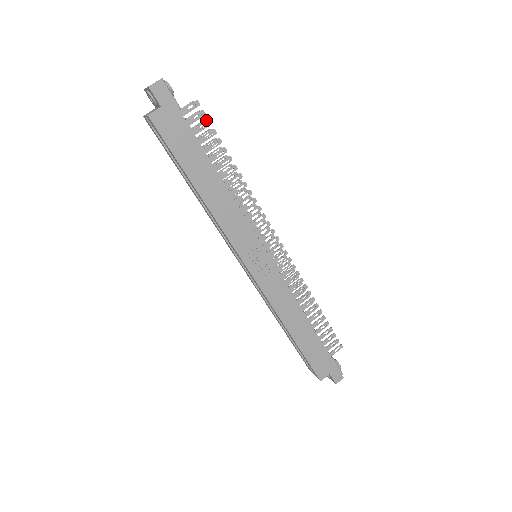
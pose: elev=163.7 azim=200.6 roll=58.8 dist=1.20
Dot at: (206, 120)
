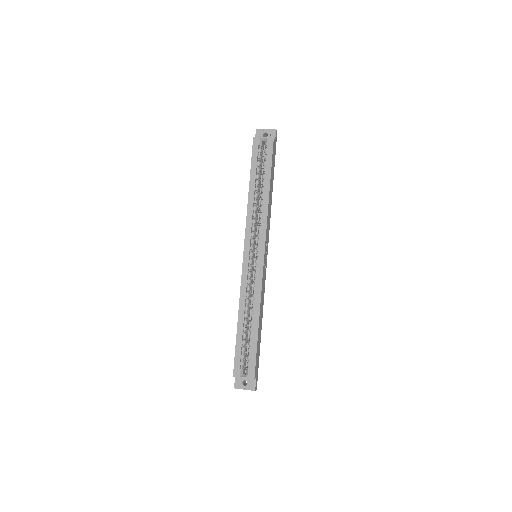
Dot at: occluded
